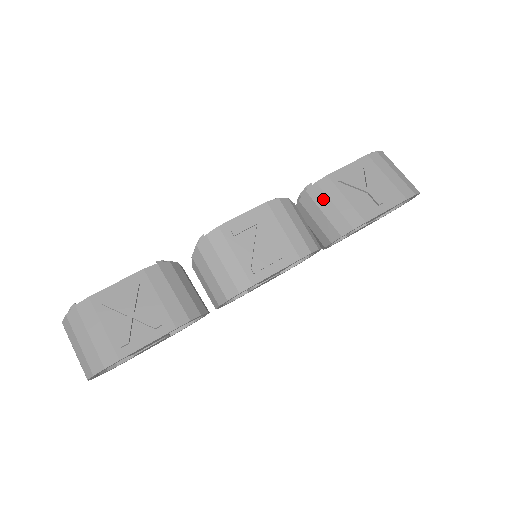
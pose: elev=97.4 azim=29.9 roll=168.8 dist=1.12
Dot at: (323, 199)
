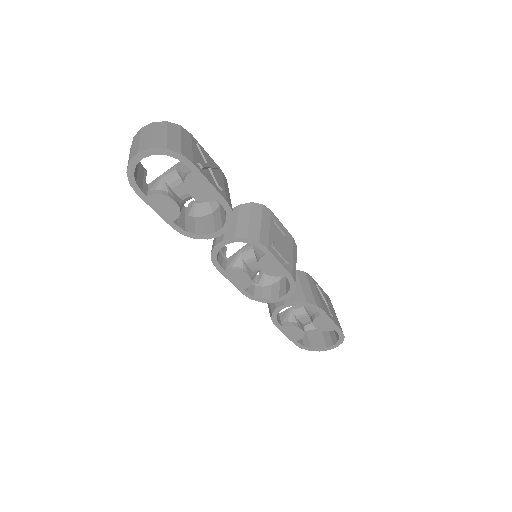
Dot at: (305, 280)
